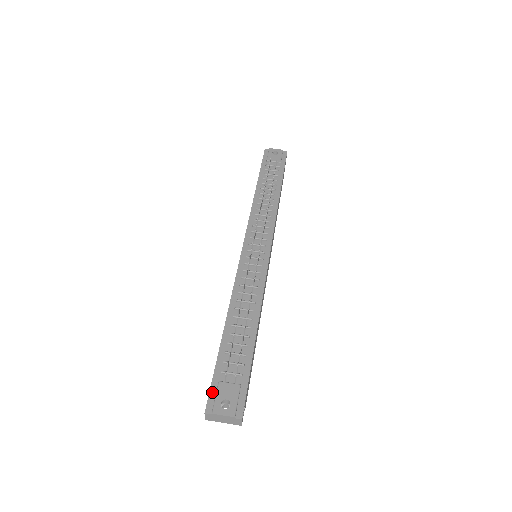
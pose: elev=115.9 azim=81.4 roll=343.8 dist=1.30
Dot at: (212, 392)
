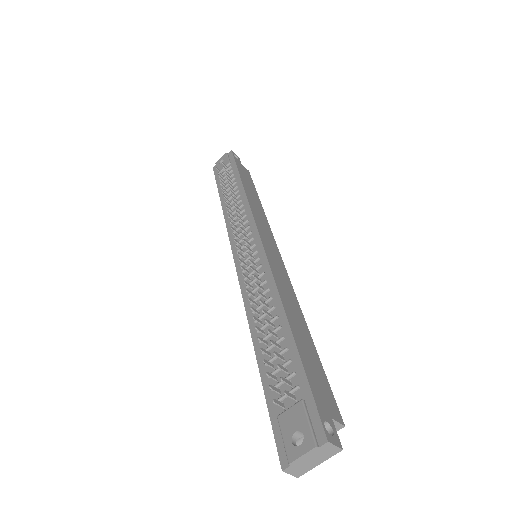
Dot at: (277, 436)
